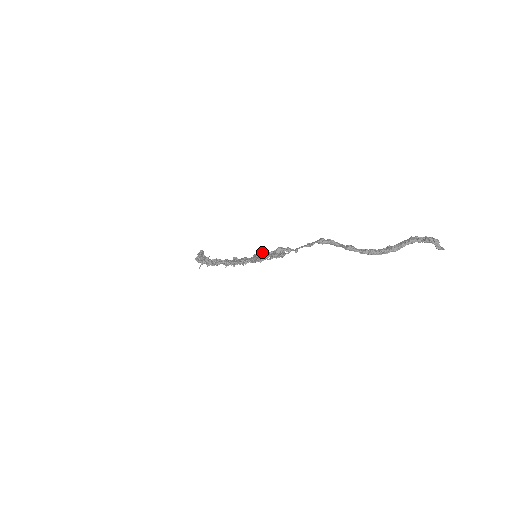
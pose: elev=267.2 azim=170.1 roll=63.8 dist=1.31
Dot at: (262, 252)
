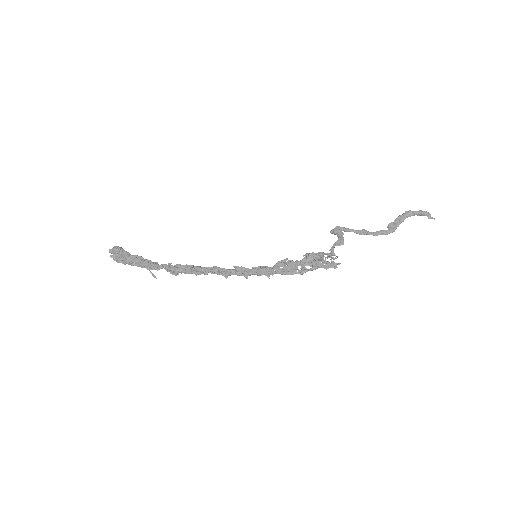
Dot at: (290, 260)
